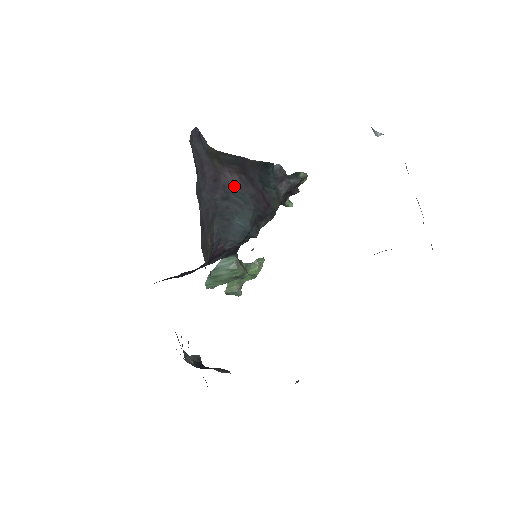
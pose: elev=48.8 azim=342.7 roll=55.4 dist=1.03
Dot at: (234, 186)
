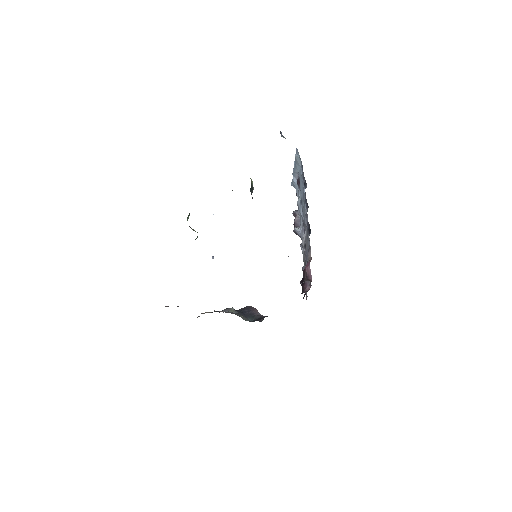
Dot at: occluded
